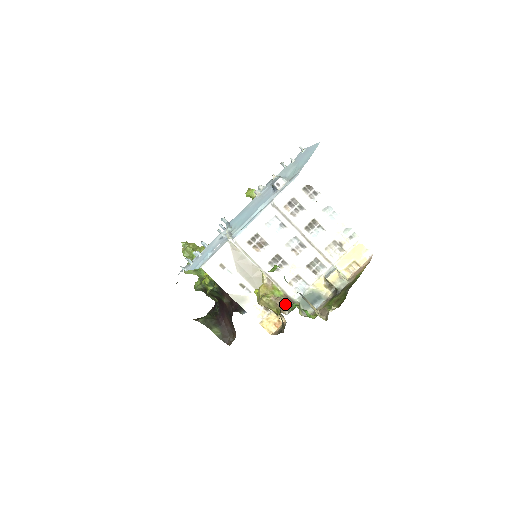
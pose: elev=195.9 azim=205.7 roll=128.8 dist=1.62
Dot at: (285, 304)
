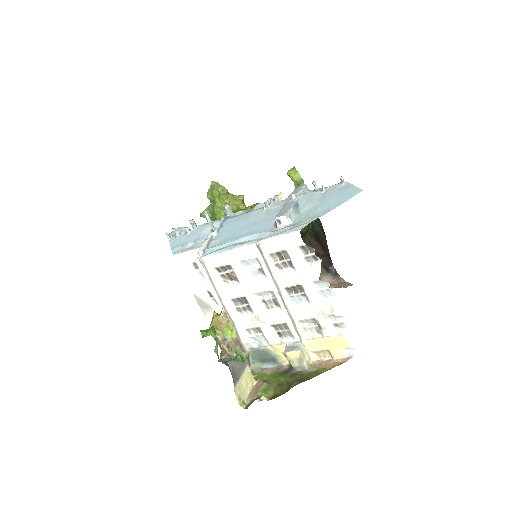
Dot at: occluded
